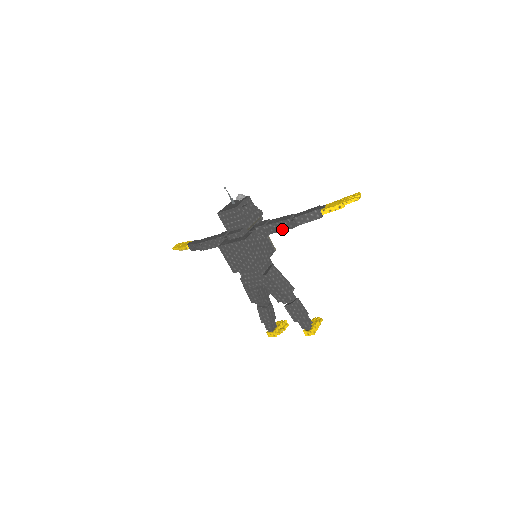
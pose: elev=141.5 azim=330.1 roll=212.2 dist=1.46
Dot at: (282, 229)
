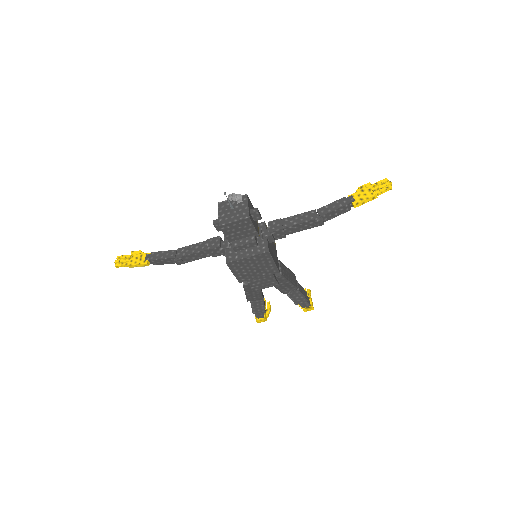
Dot at: (305, 228)
